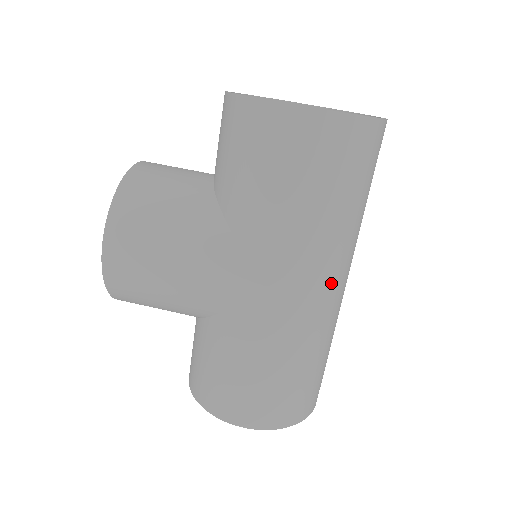
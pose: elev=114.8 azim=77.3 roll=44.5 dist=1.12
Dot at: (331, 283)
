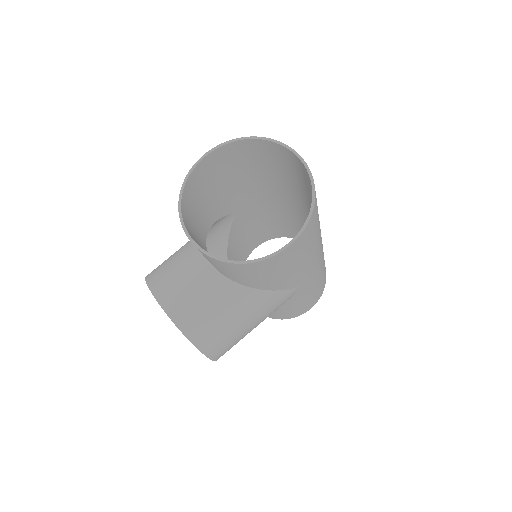
Dot at: occluded
